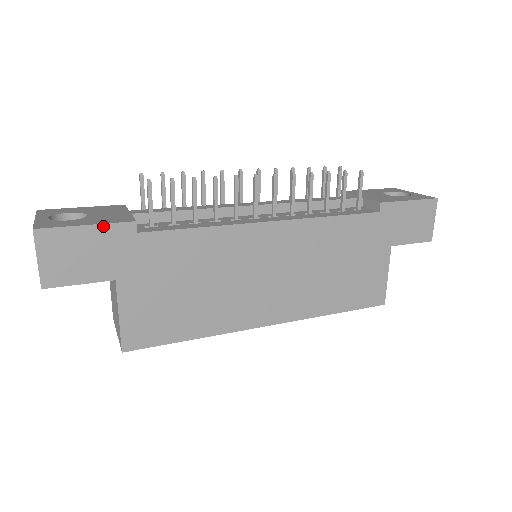
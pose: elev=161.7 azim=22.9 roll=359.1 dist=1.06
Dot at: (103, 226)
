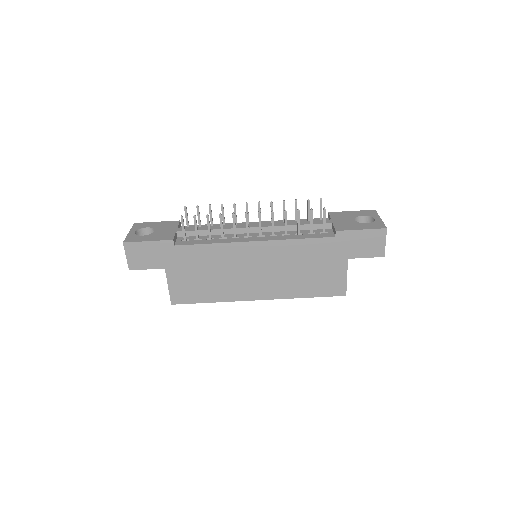
Dot at: (156, 242)
